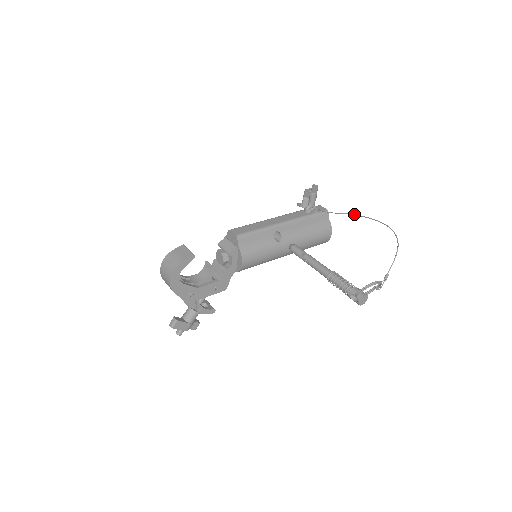
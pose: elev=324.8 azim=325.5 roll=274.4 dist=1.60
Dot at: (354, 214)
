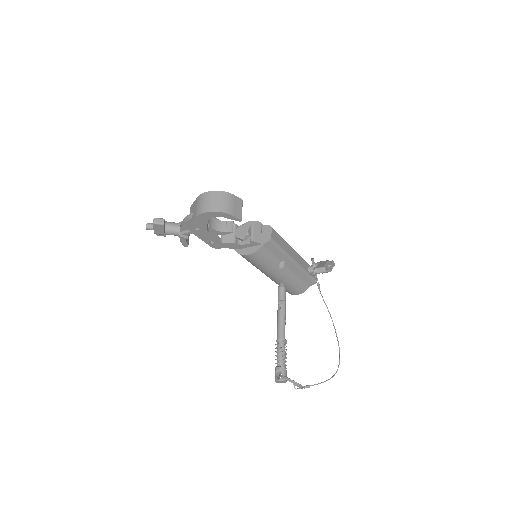
Dot at: occluded
